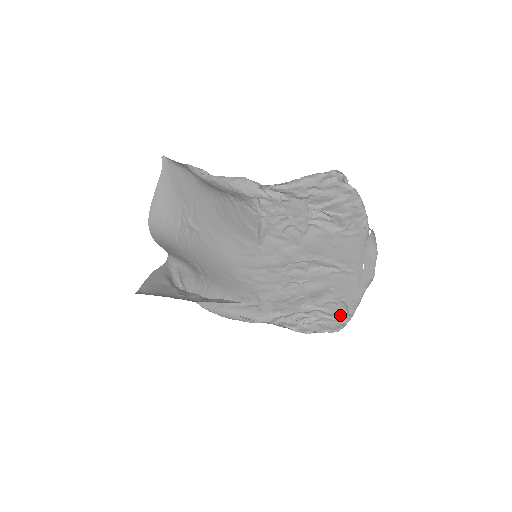
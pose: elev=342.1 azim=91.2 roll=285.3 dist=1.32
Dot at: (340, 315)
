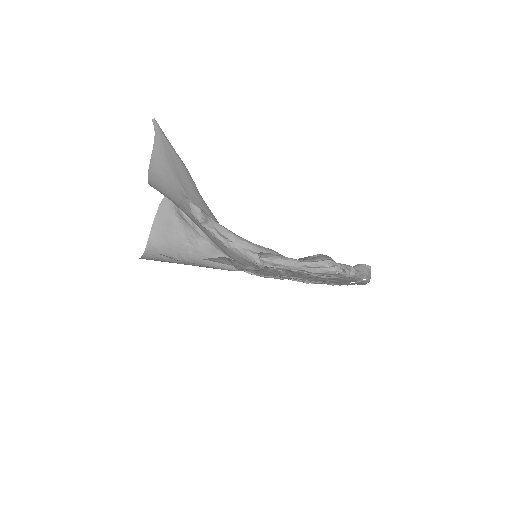
Dot at: occluded
